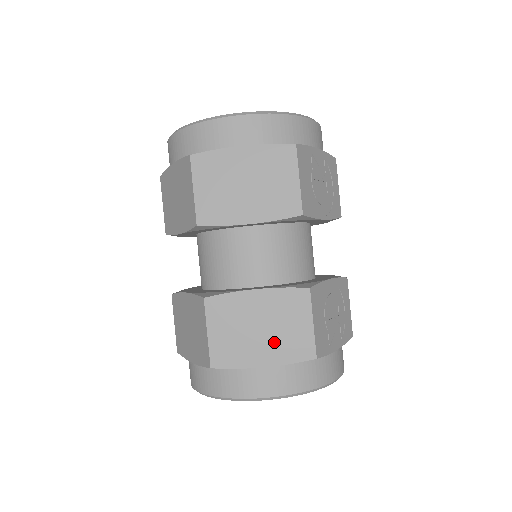
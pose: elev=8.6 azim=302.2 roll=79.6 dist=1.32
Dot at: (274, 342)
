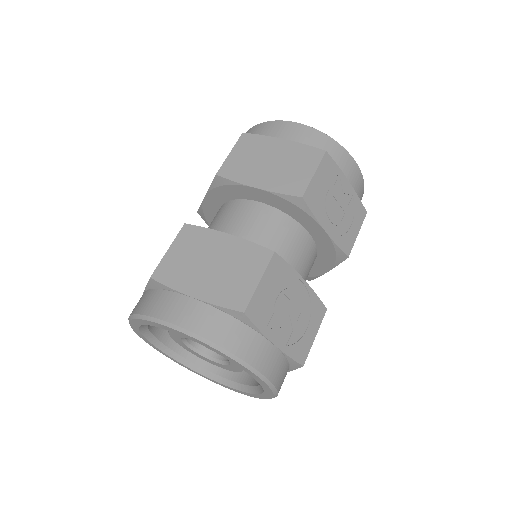
Dot at: (216, 281)
